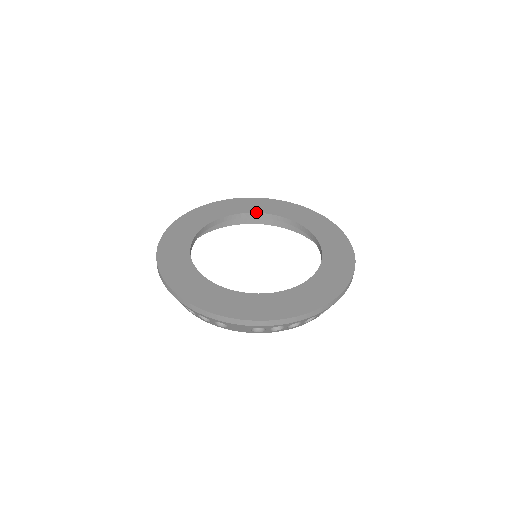
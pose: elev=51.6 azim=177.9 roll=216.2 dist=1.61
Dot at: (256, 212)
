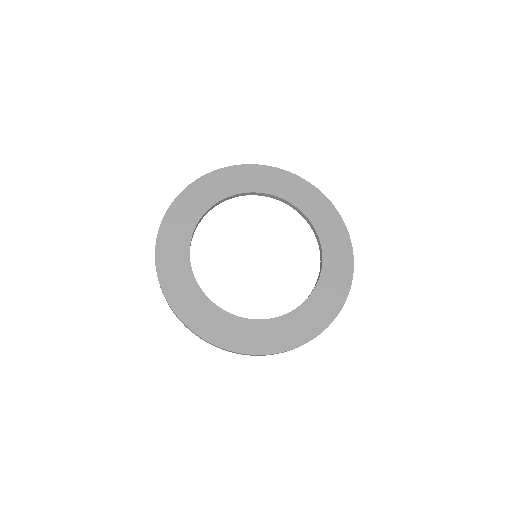
Dot at: (209, 208)
